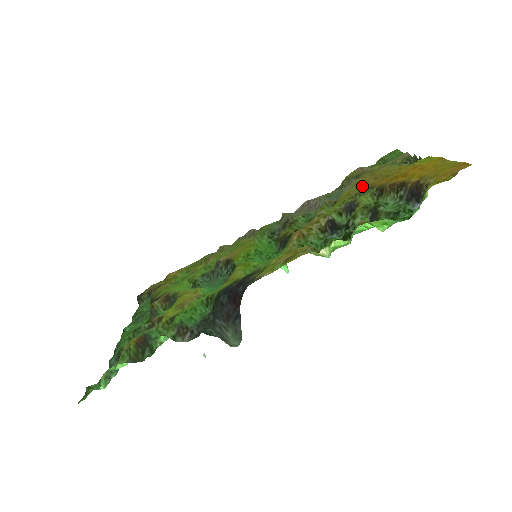
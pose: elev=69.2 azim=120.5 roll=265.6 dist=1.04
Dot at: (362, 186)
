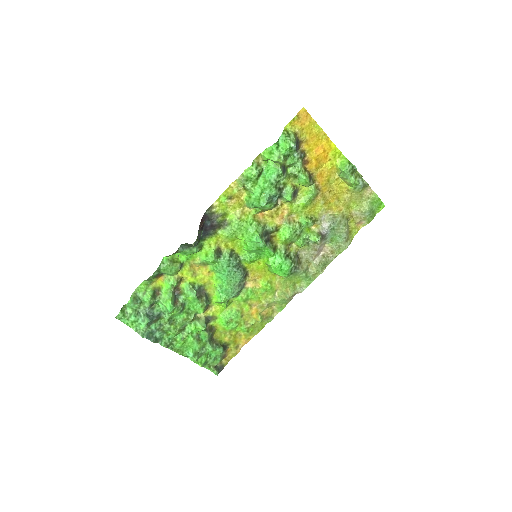
Dot at: (323, 199)
